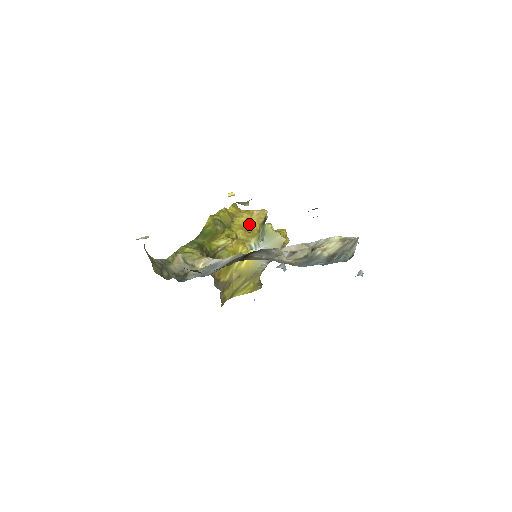
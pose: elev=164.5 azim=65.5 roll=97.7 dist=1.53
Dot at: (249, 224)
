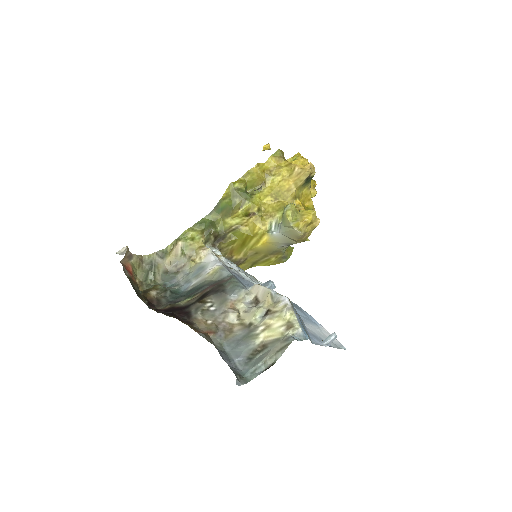
Dot at: (283, 188)
